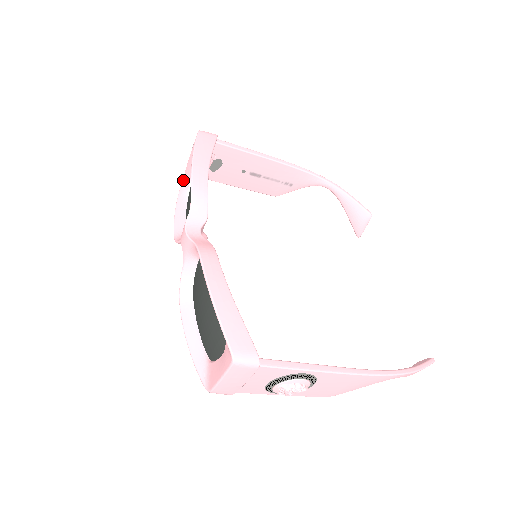
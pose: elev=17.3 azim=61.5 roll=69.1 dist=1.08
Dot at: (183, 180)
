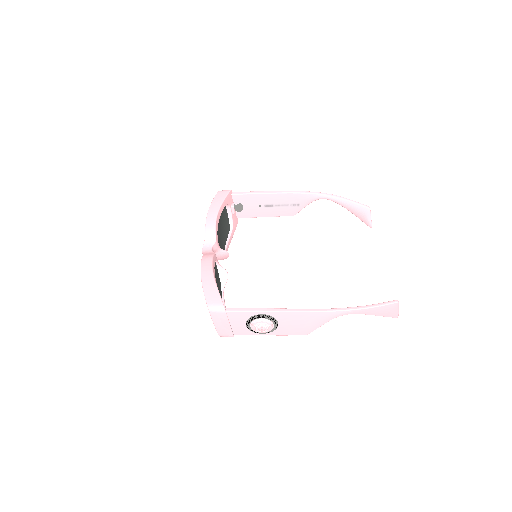
Dot at: occluded
